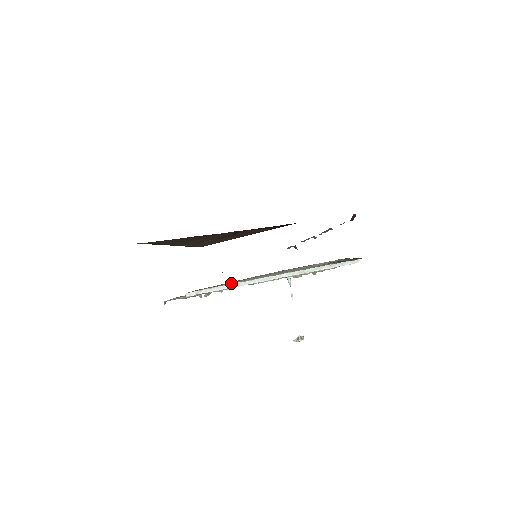
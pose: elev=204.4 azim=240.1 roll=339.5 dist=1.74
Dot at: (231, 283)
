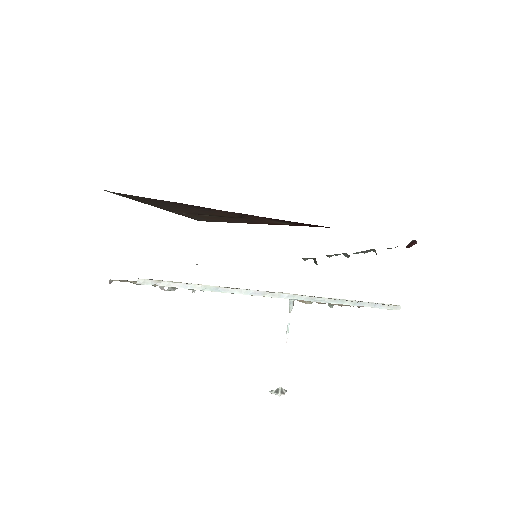
Dot at: occluded
